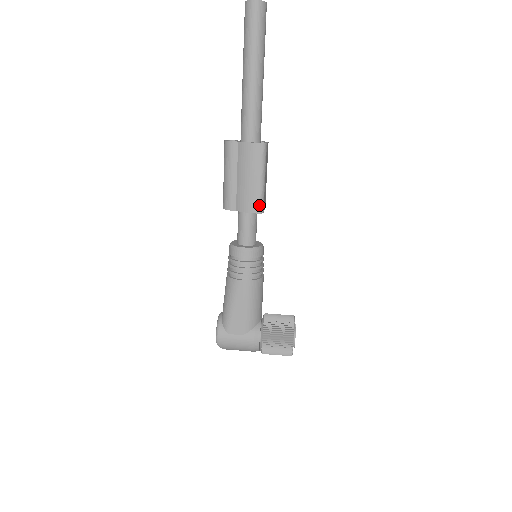
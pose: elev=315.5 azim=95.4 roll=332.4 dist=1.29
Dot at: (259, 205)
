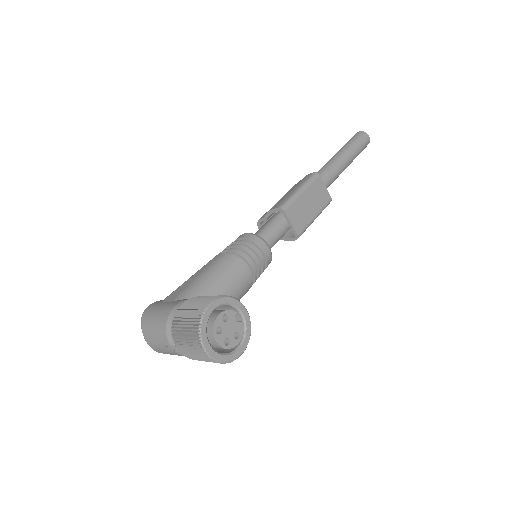
Dot at: (283, 203)
